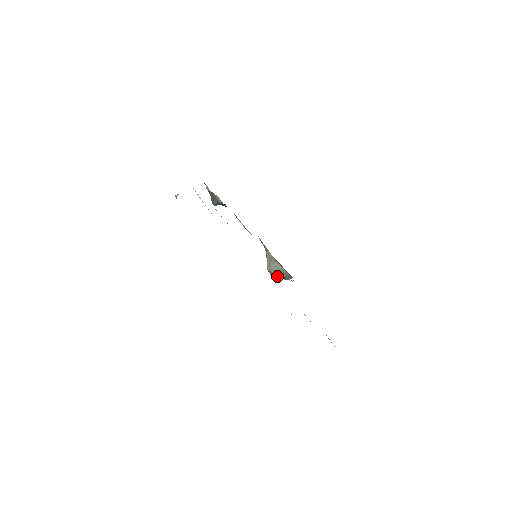
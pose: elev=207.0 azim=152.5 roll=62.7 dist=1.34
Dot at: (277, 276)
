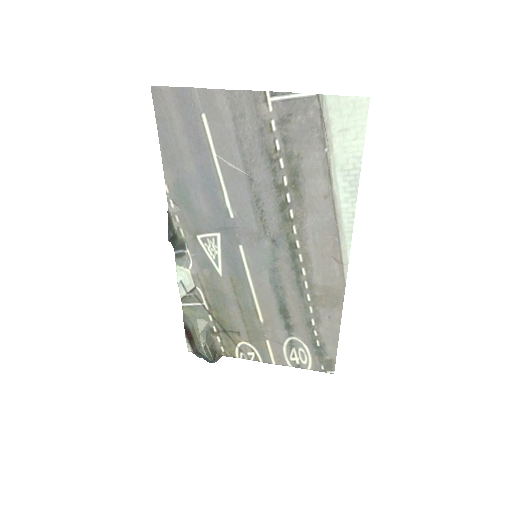
Dot at: (211, 354)
